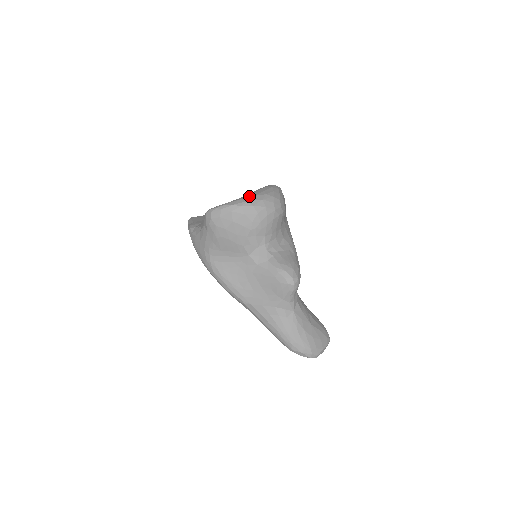
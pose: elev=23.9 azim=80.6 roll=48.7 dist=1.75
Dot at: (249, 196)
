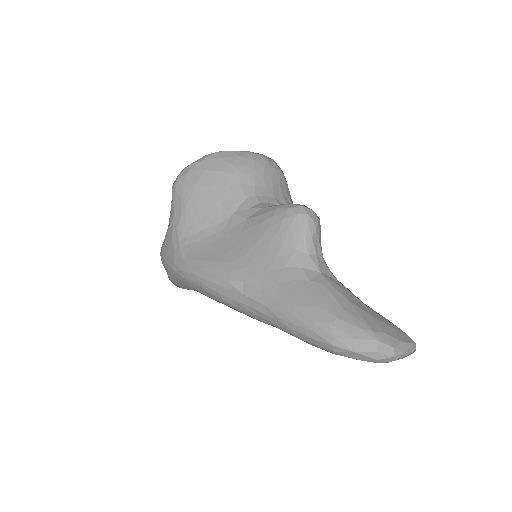
Dot at: occluded
